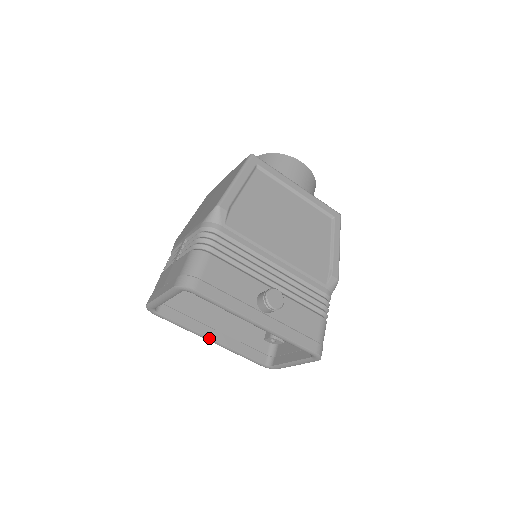
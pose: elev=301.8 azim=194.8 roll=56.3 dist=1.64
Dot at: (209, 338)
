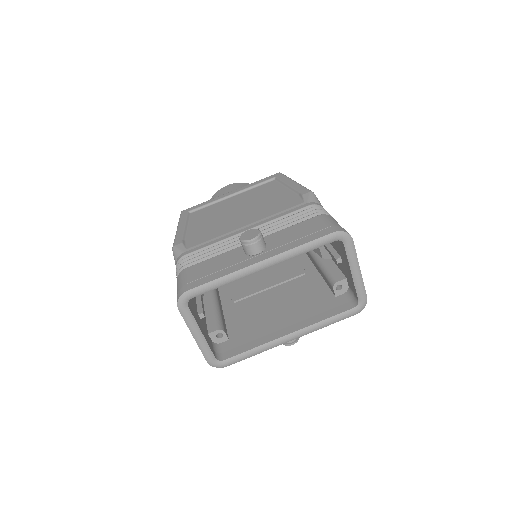
Dot at: (284, 337)
